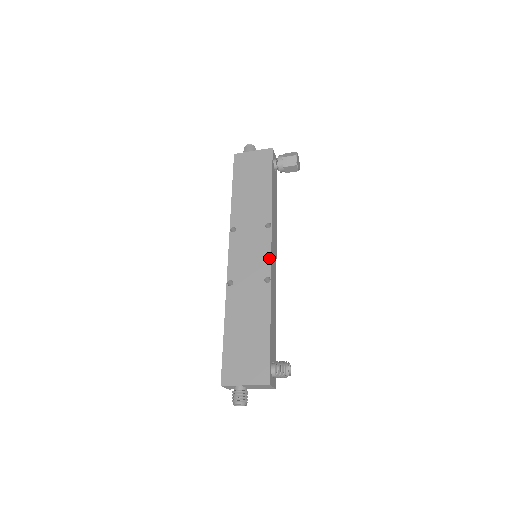
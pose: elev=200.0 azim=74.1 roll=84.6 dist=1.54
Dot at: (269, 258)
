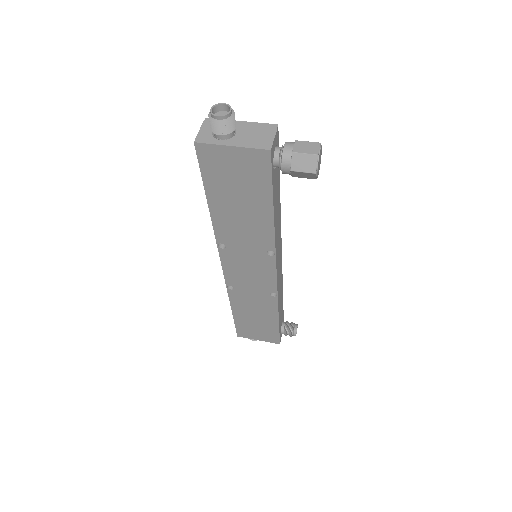
Dot at: (274, 281)
